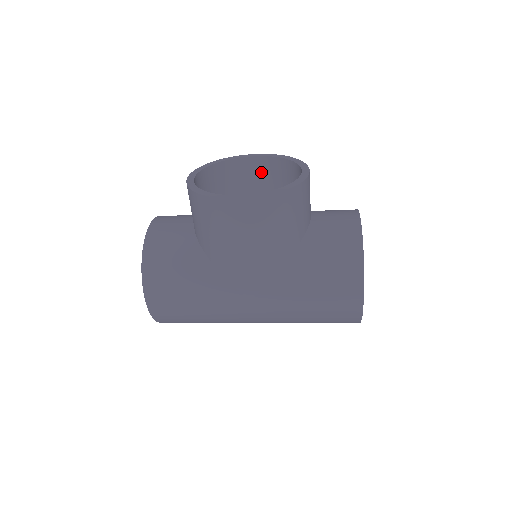
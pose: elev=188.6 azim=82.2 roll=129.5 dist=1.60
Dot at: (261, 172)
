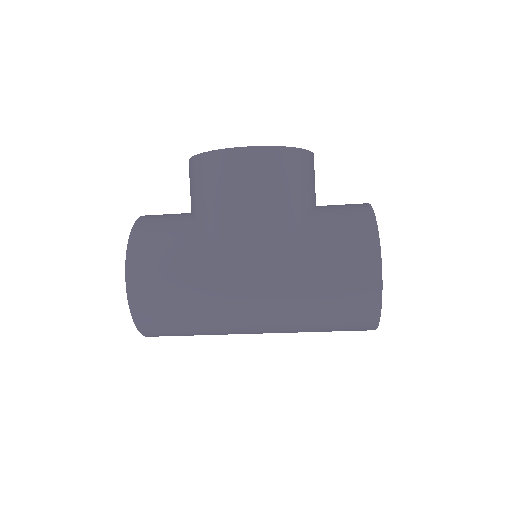
Dot at: occluded
